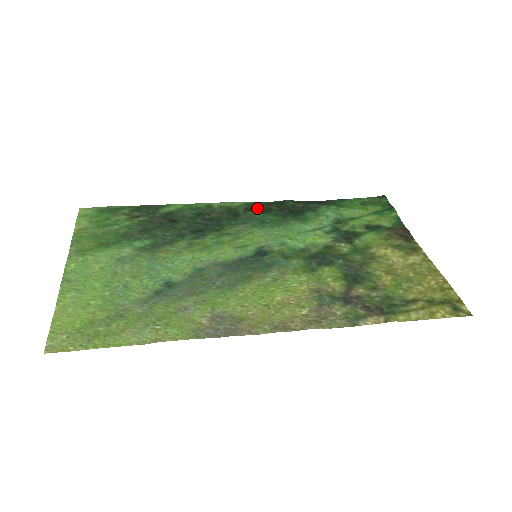
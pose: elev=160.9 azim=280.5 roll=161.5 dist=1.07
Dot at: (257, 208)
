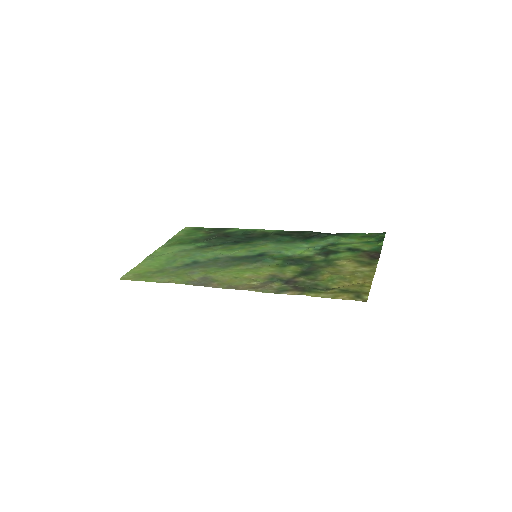
Dot at: (283, 234)
